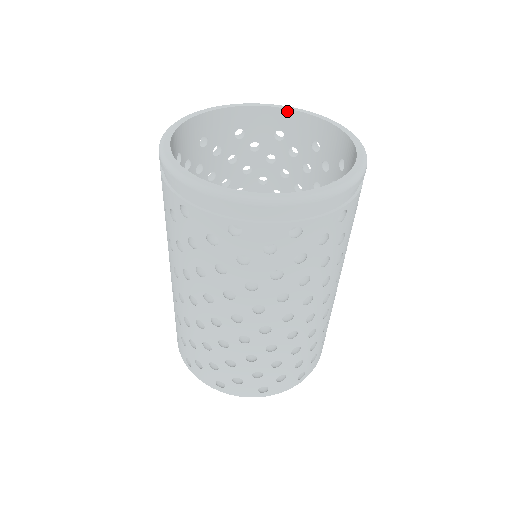
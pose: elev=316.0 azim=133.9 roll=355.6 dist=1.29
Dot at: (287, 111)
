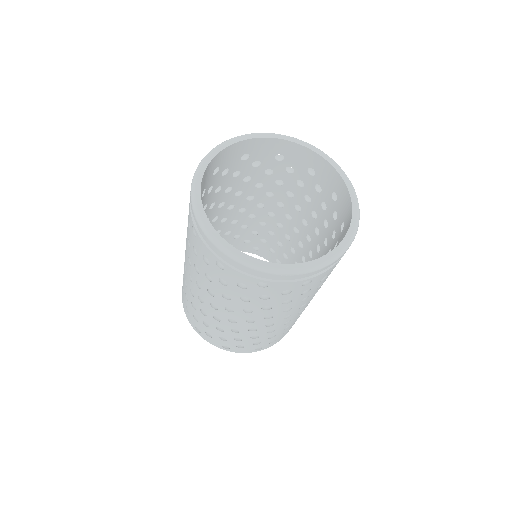
Dot at: (322, 159)
